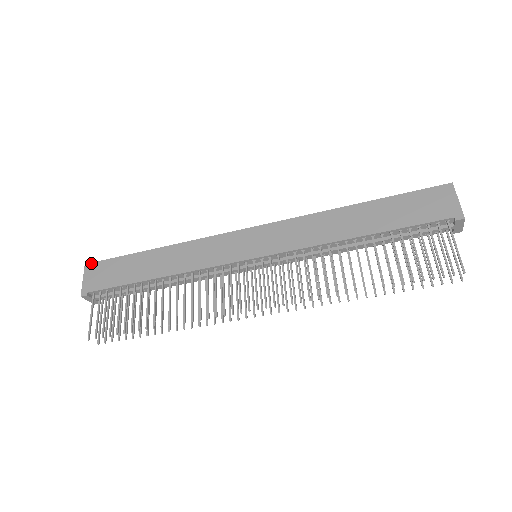
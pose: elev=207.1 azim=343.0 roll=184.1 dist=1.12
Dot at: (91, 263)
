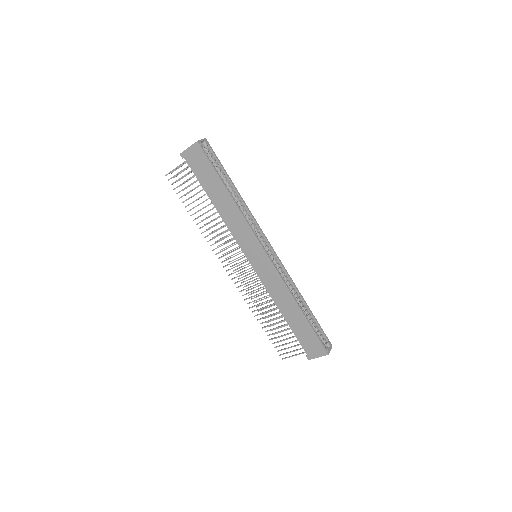
Dot at: (200, 146)
